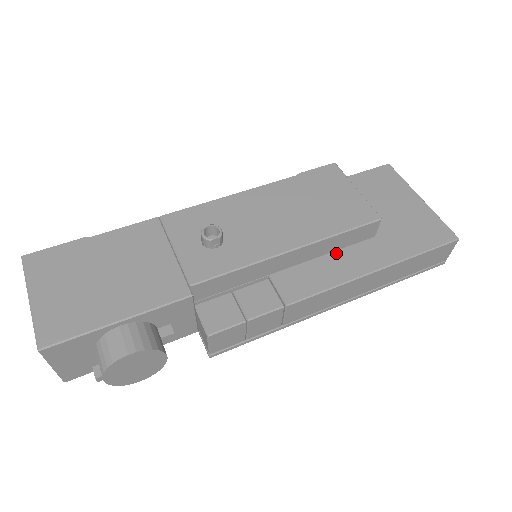
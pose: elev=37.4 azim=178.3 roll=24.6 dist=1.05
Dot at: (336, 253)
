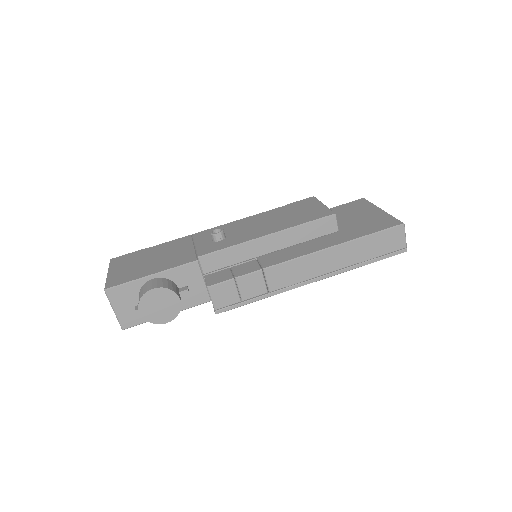
Dot at: (307, 242)
